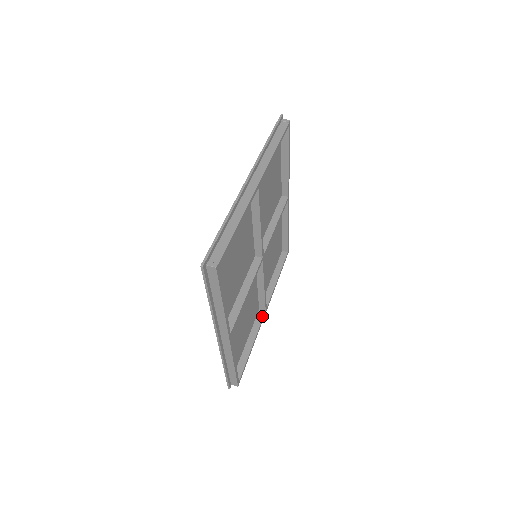
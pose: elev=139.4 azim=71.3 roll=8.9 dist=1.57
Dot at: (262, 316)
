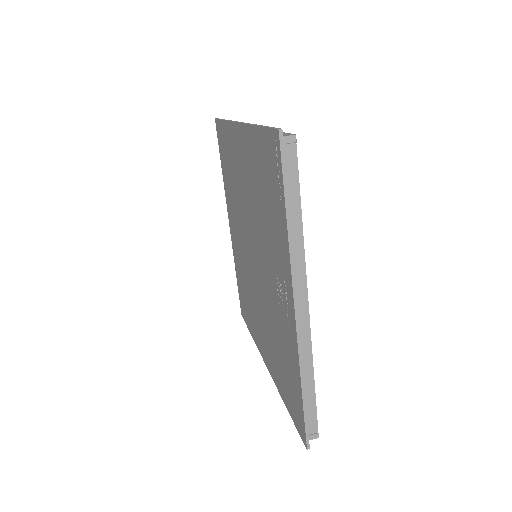
Dot at: occluded
